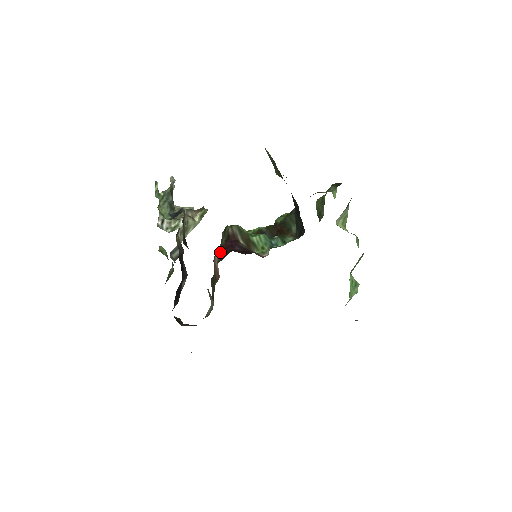
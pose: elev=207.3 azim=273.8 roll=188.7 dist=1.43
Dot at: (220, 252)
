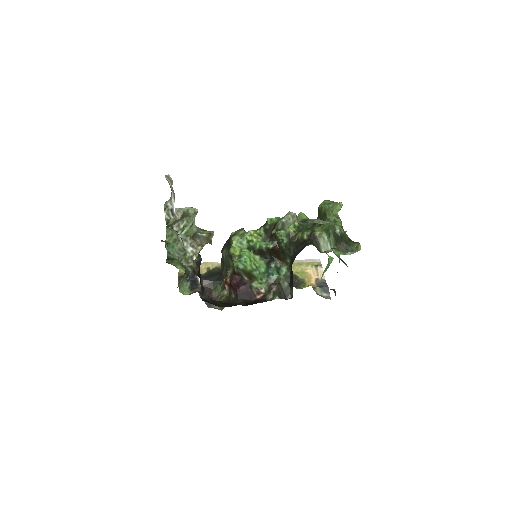
Dot at: (229, 286)
